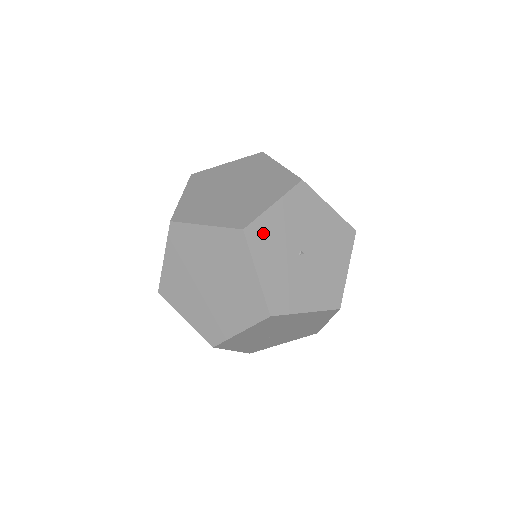
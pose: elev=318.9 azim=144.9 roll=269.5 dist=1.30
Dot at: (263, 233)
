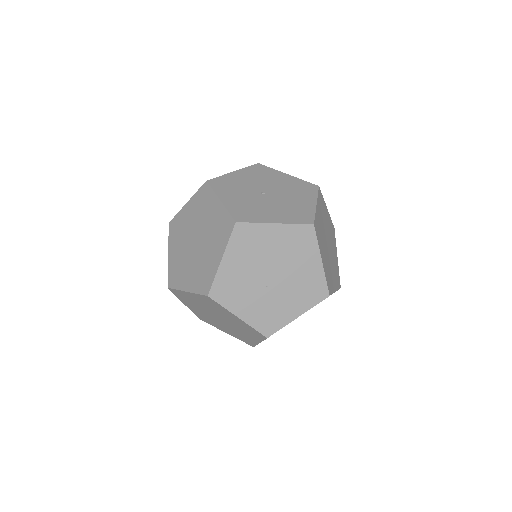
Dot at: (225, 183)
